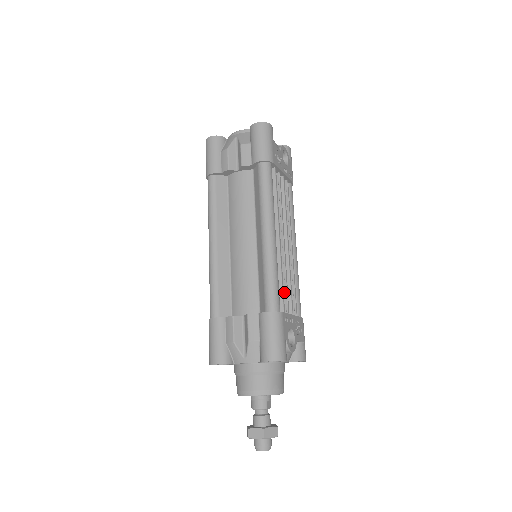
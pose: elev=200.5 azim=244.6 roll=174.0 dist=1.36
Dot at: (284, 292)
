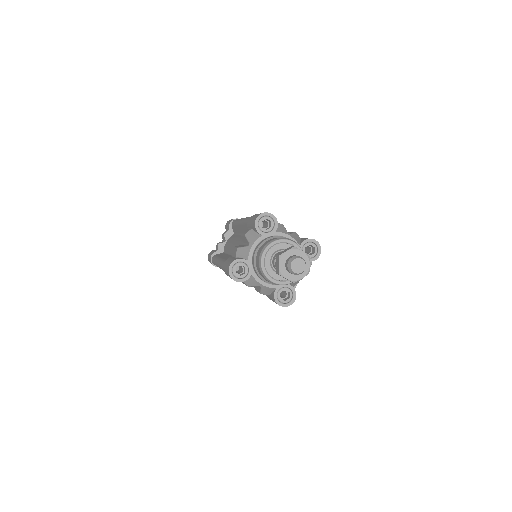
Dot at: occluded
